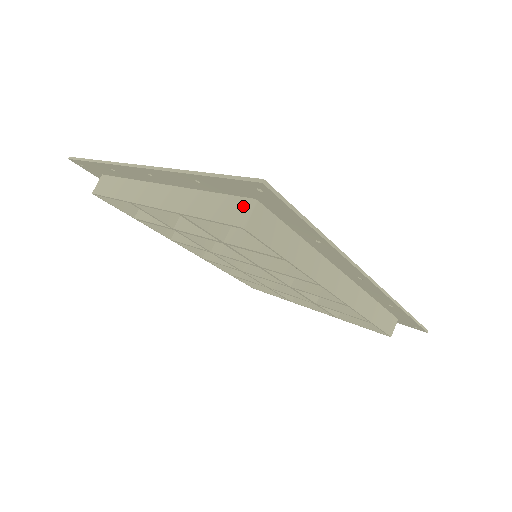
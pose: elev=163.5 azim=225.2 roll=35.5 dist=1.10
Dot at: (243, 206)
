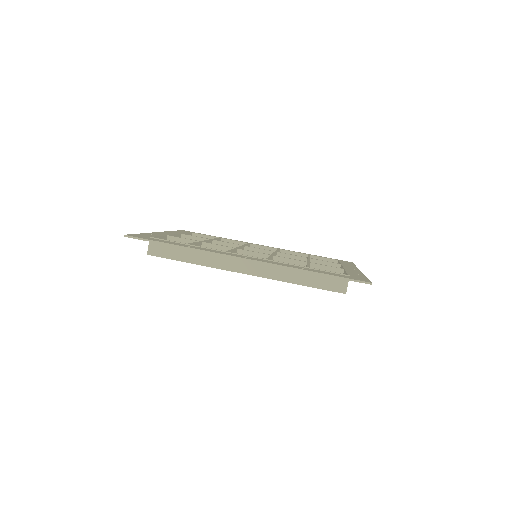
Dot at: occluded
